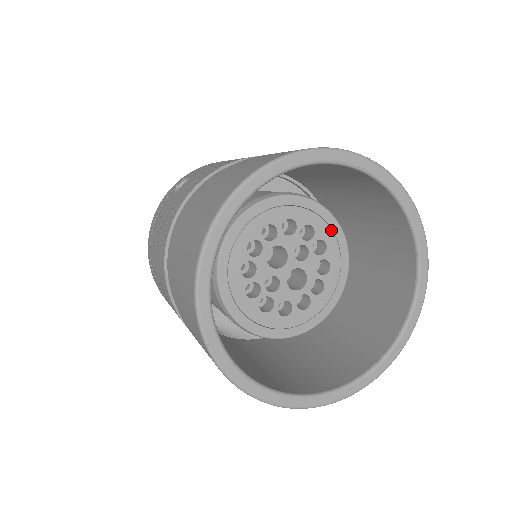
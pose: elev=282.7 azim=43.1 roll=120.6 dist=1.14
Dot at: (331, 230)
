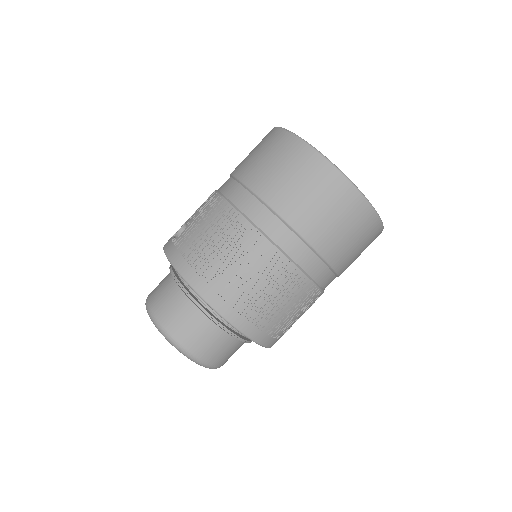
Dot at: occluded
